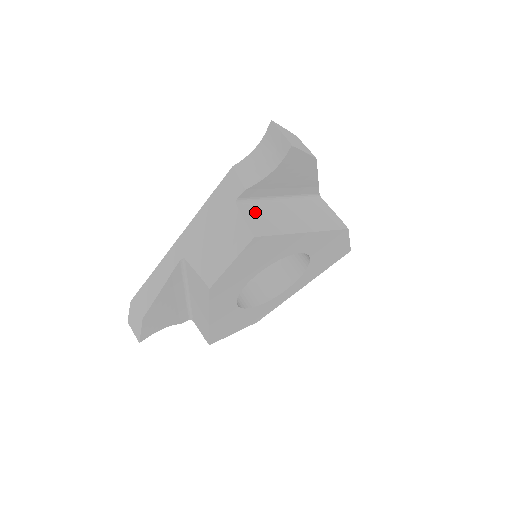
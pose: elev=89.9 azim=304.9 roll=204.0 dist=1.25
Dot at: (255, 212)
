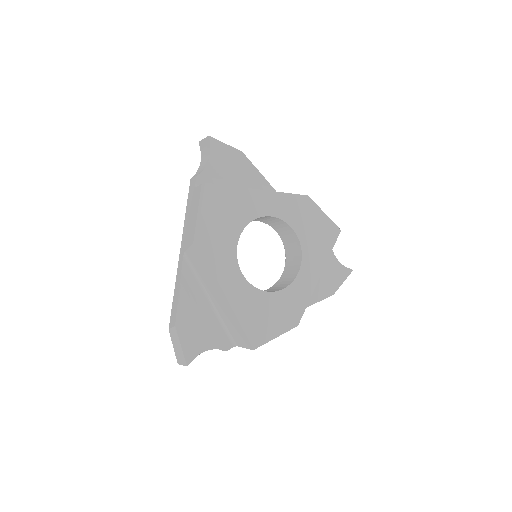
Dot at: occluded
